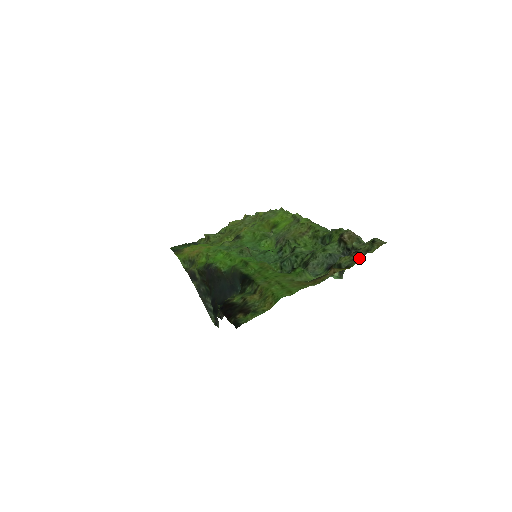
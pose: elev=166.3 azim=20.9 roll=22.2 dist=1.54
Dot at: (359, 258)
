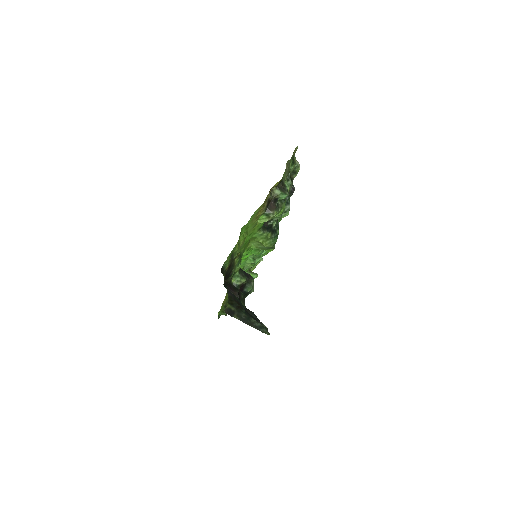
Dot at: (286, 170)
